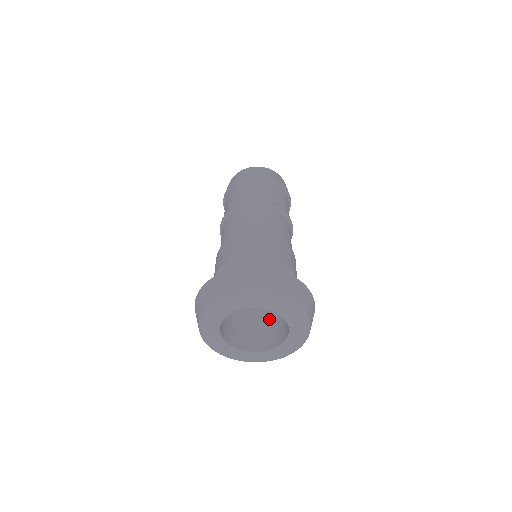
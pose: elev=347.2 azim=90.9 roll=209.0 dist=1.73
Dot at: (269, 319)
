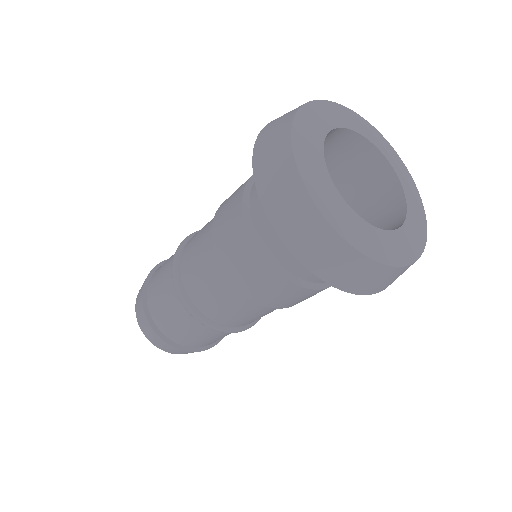
Dot at: occluded
